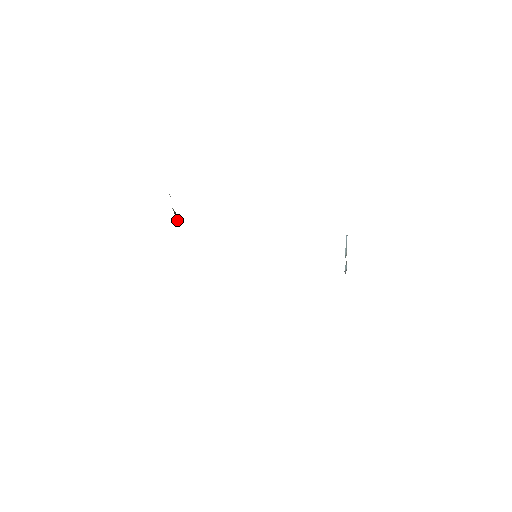
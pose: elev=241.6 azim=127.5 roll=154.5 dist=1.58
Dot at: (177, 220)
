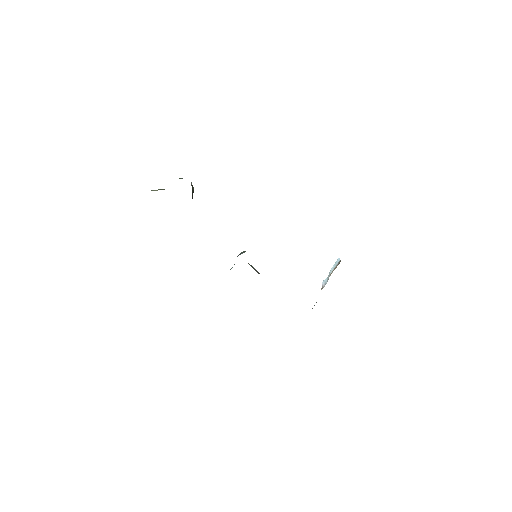
Dot at: (192, 195)
